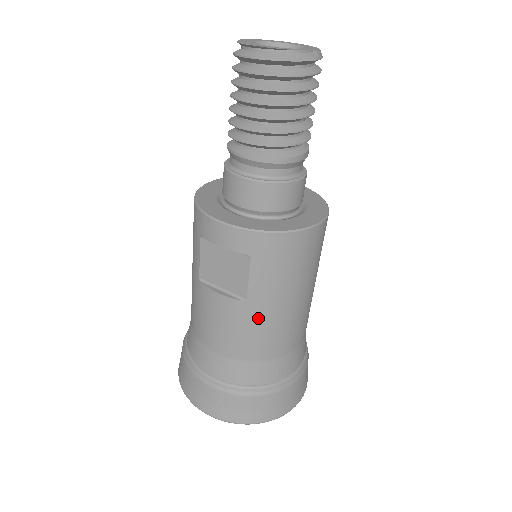
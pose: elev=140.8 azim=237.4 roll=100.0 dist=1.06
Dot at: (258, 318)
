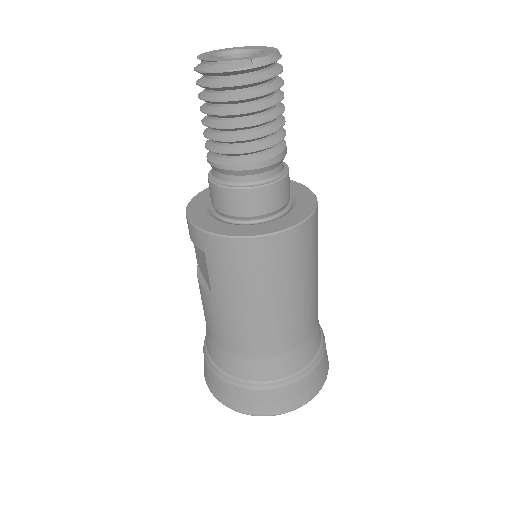
Dot at: (223, 313)
